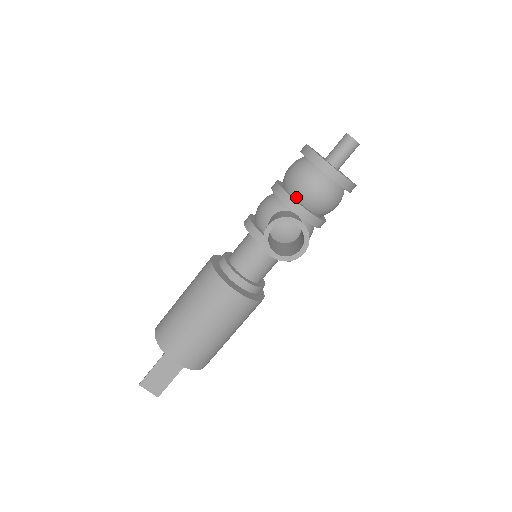
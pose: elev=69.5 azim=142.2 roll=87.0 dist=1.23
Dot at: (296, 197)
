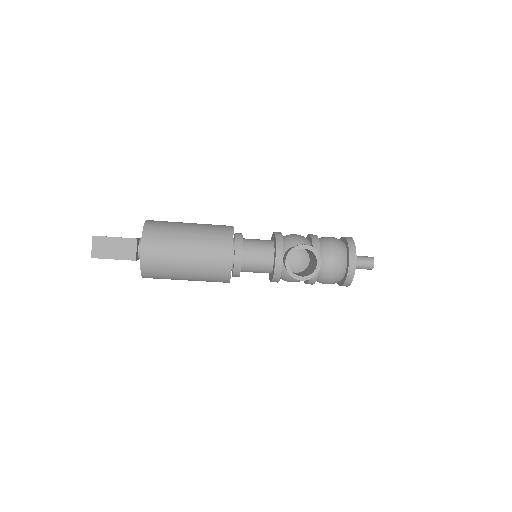
Dot at: (321, 253)
